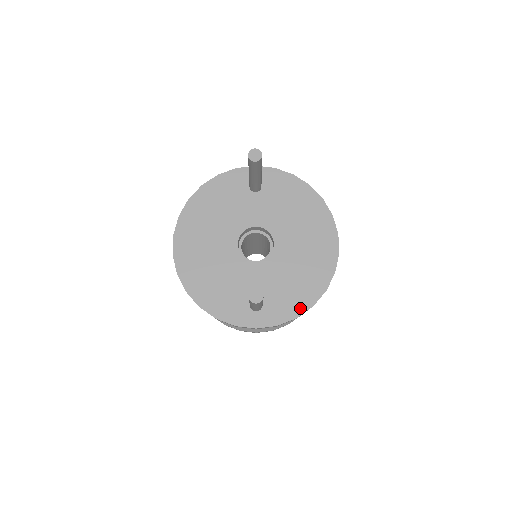
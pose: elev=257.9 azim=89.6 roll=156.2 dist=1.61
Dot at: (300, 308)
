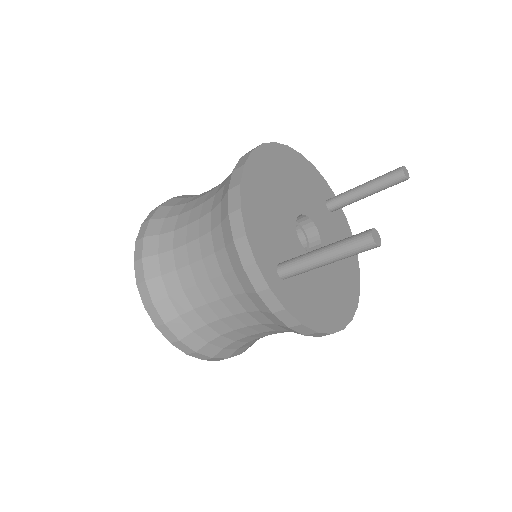
Dot at: (309, 320)
